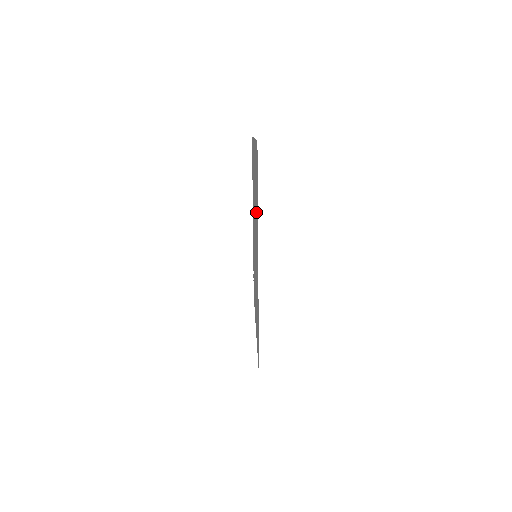
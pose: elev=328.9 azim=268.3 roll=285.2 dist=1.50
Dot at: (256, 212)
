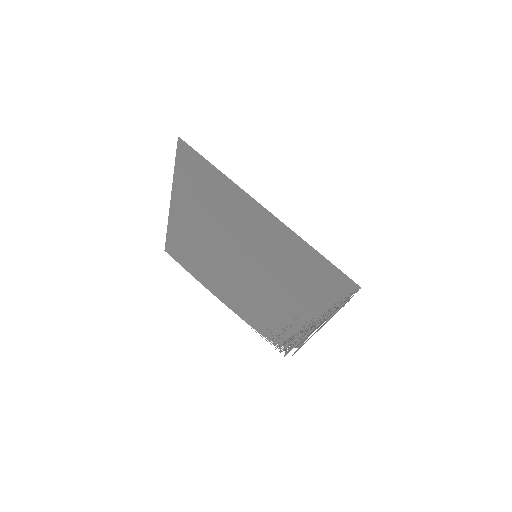
Dot at: (223, 207)
